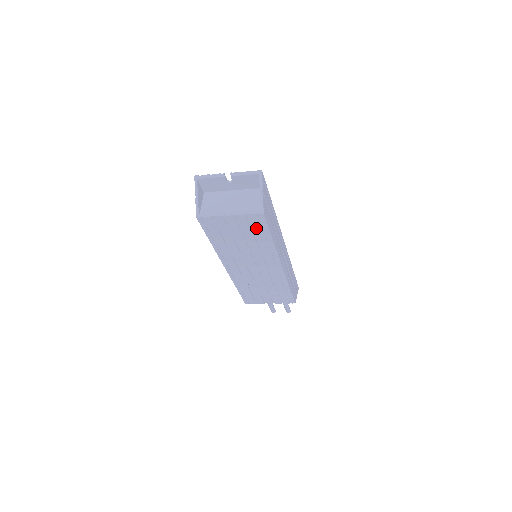
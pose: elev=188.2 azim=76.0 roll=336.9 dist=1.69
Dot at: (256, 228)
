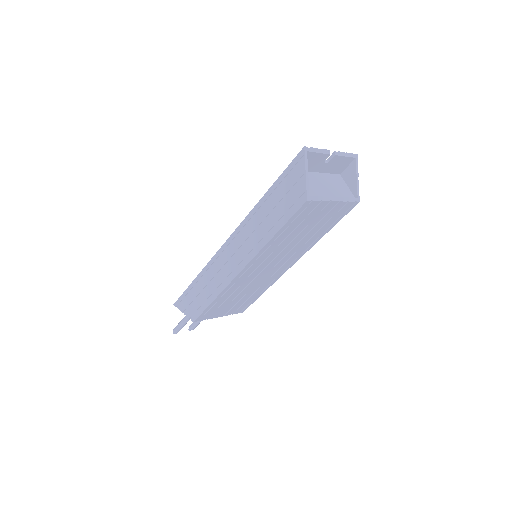
Dot at: (333, 218)
